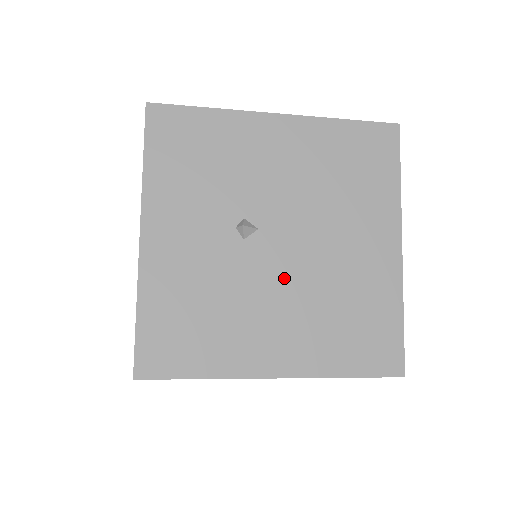
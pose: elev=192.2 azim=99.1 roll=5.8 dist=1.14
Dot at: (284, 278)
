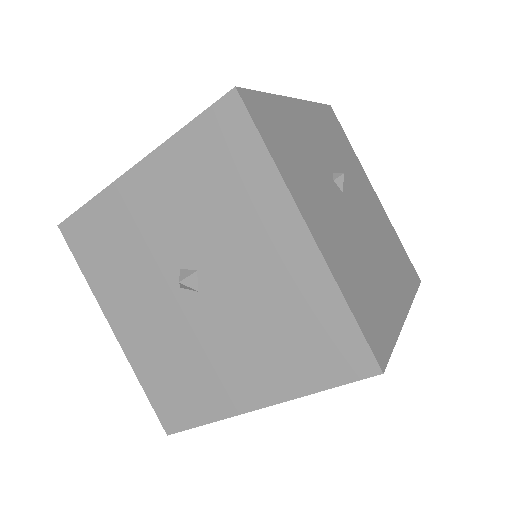
Dot at: occluded
